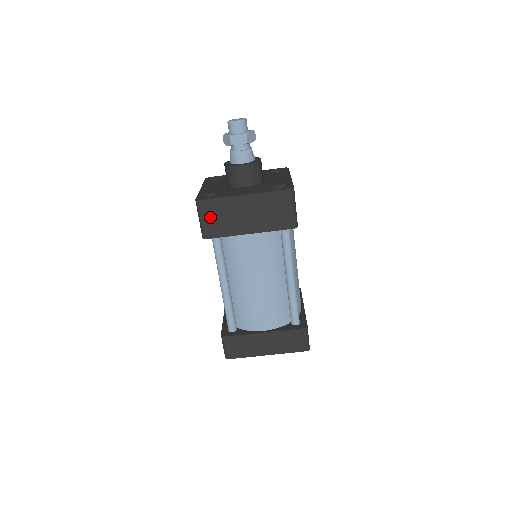
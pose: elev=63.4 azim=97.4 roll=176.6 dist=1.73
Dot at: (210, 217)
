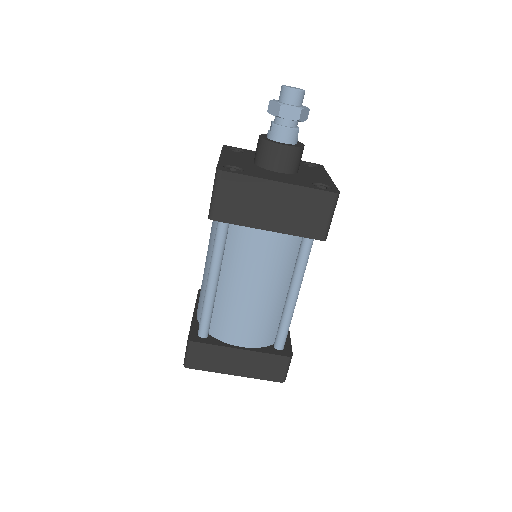
Dot at: (228, 195)
